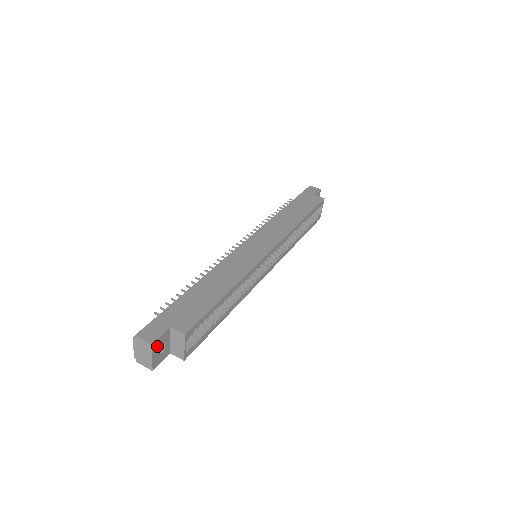
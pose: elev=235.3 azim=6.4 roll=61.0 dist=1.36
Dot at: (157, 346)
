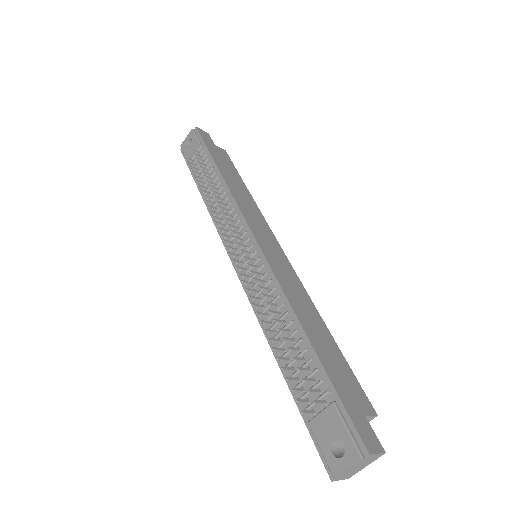
Dot at: occluded
